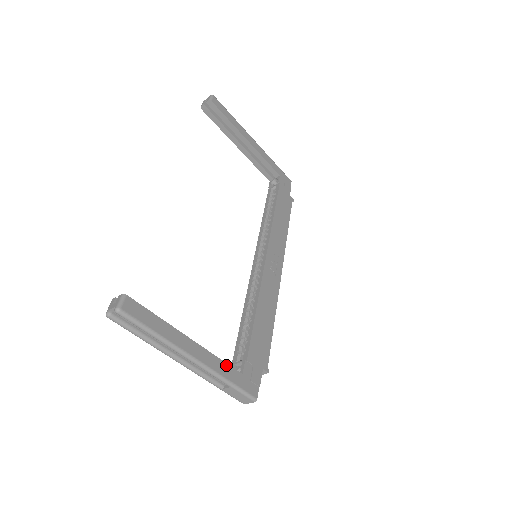
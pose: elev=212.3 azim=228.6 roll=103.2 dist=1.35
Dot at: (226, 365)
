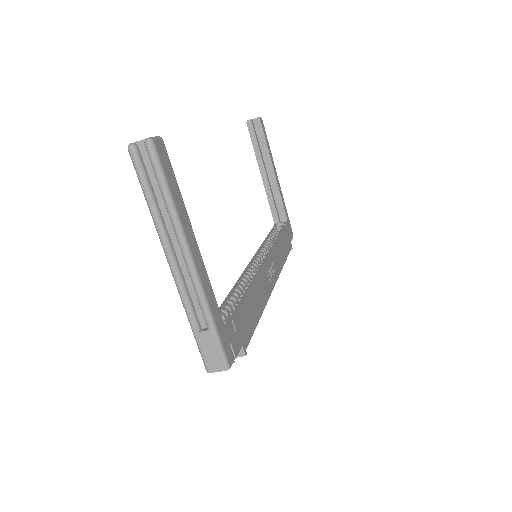
Dot at: (216, 302)
